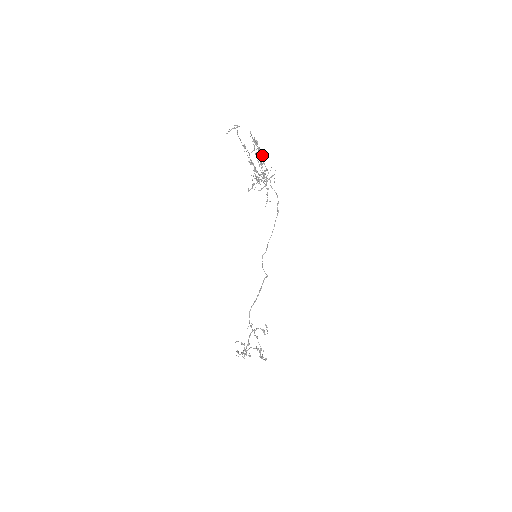
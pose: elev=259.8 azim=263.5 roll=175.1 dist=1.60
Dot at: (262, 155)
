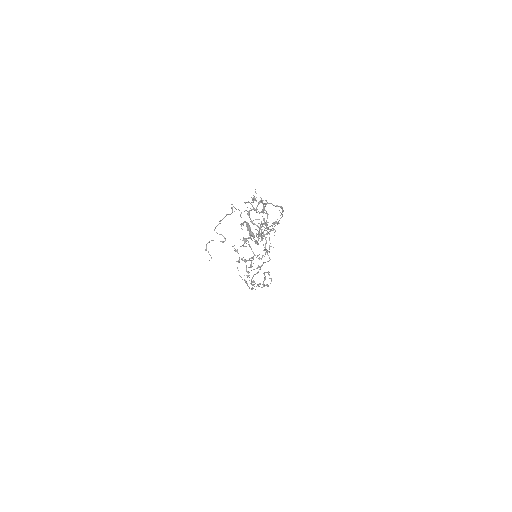
Dot at: (261, 223)
